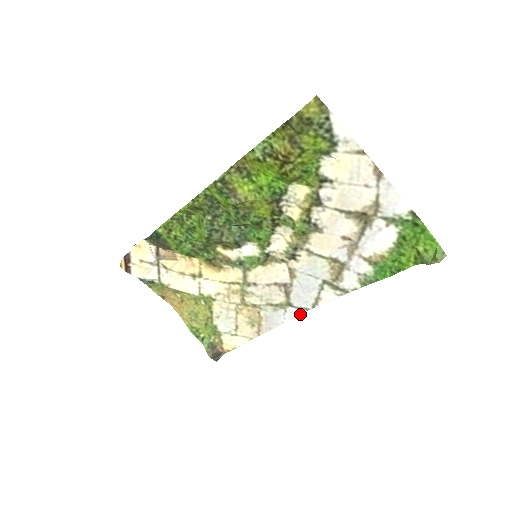
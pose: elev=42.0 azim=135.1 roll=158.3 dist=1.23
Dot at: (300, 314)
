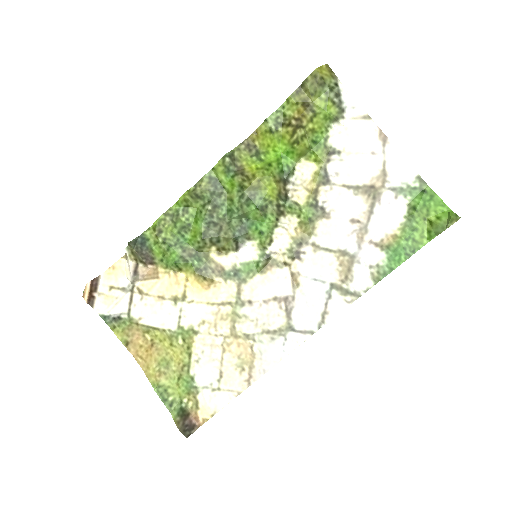
Dot at: (303, 341)
